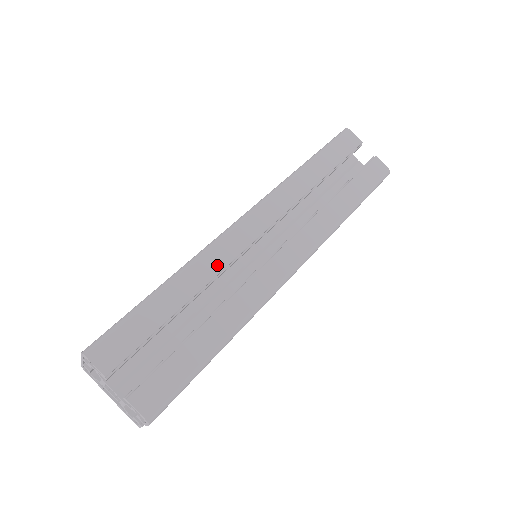
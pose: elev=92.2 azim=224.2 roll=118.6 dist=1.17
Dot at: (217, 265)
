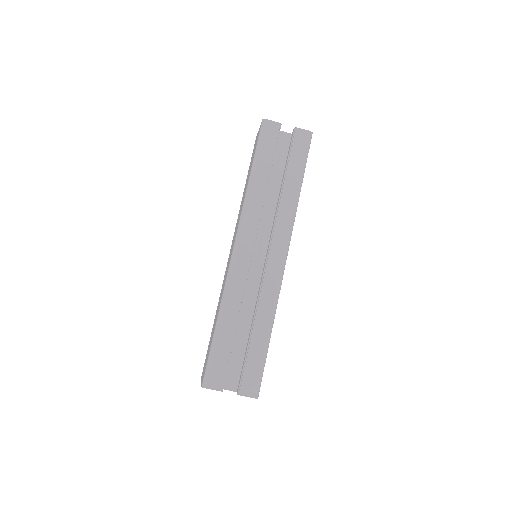
Dot at: (239, 291)
